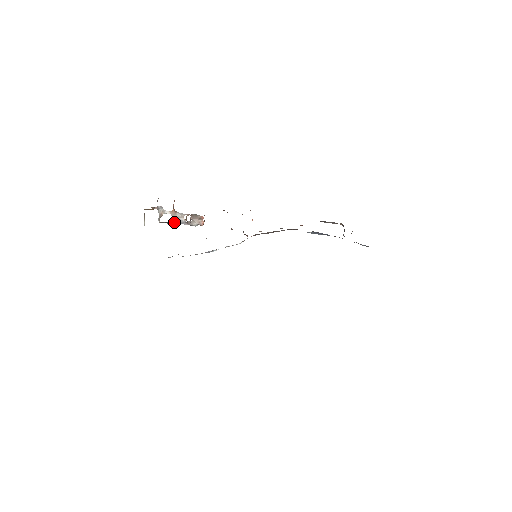
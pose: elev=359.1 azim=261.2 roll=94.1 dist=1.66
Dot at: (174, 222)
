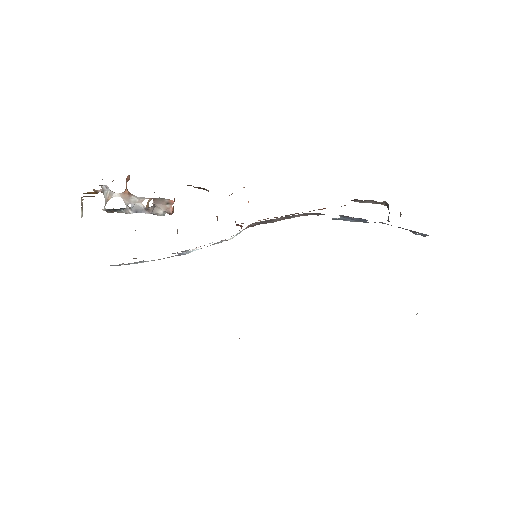
Dot at: (127, 209)
